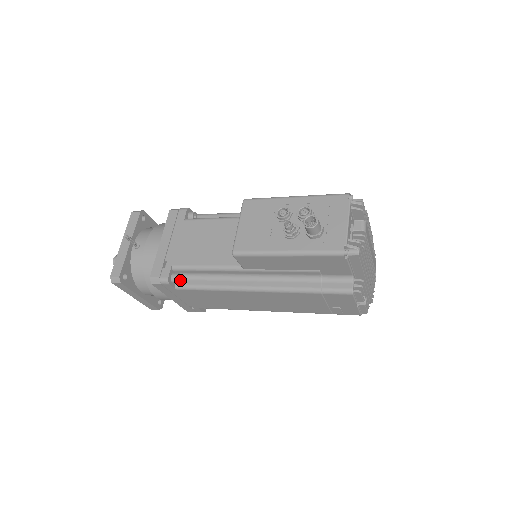
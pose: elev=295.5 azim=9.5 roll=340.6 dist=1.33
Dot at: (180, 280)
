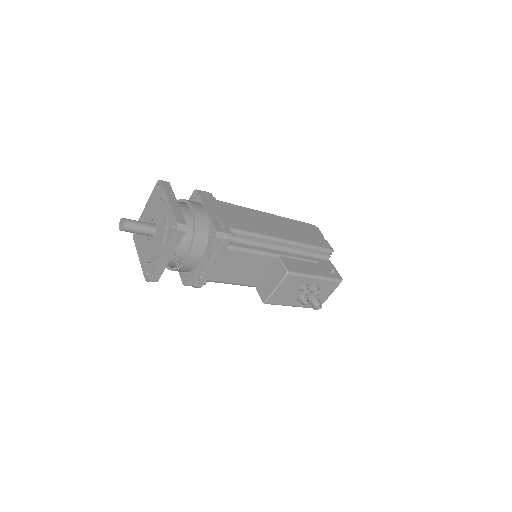
Dot at: occluded
